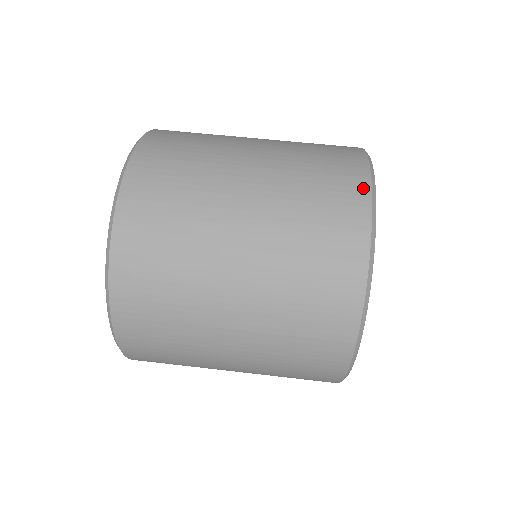
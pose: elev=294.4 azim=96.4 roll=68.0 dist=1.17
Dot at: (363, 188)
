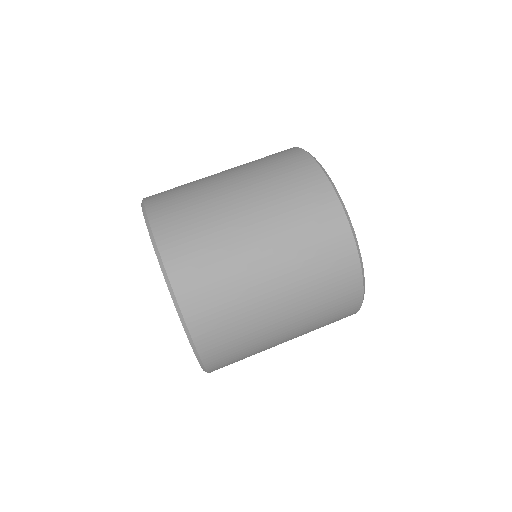
Dot at: occluded
